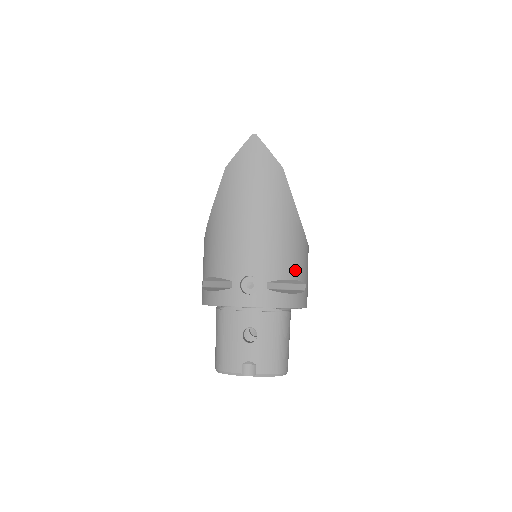
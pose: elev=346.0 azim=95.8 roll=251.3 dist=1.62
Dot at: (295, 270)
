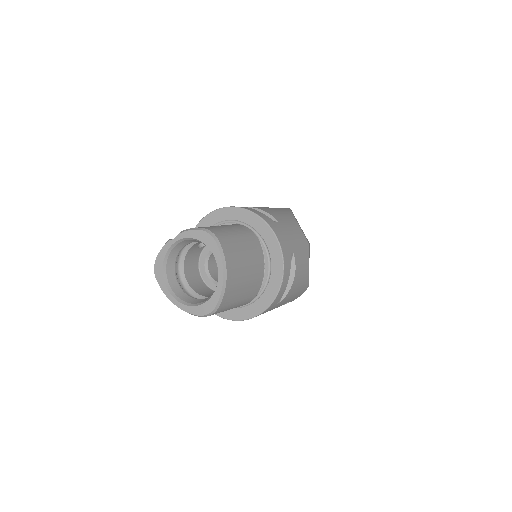
Dot at: (267, 211)
